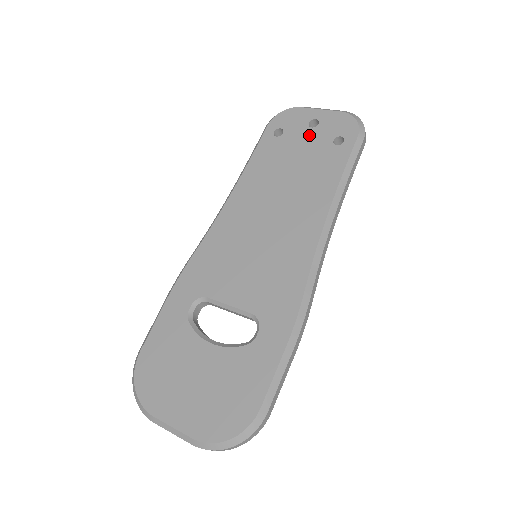
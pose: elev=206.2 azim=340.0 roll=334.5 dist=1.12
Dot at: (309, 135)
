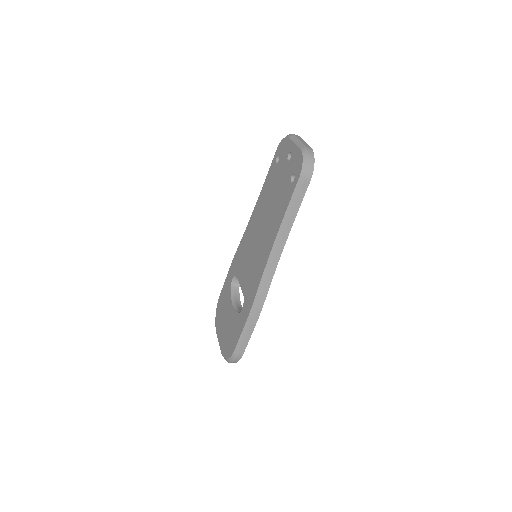
Dot at: (285, 168)
